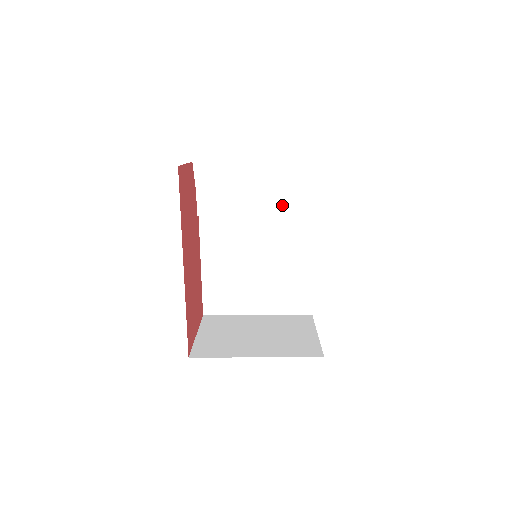
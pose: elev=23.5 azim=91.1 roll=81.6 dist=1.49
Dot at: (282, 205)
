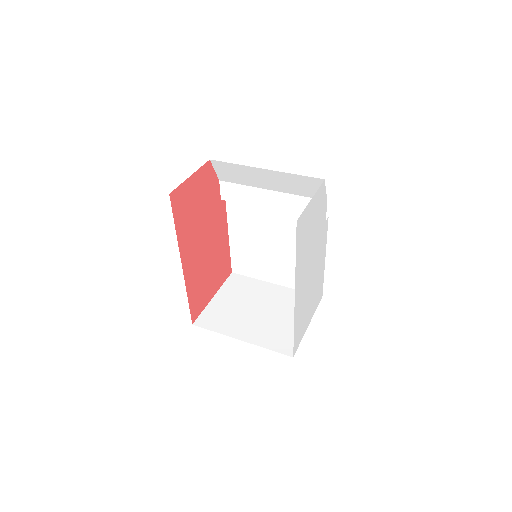
Dot at: (294, 206)
